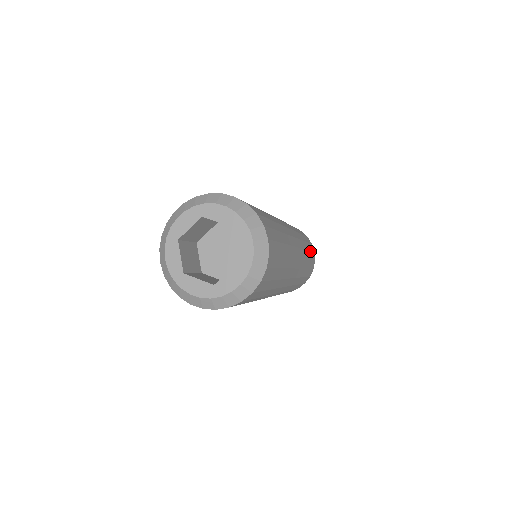
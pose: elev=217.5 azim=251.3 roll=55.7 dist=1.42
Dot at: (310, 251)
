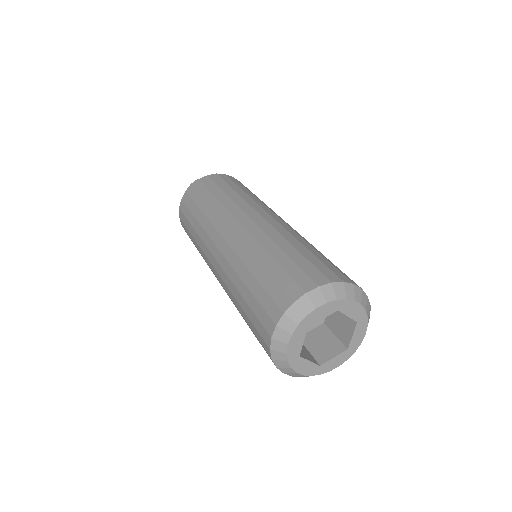
Dot at: occluded
